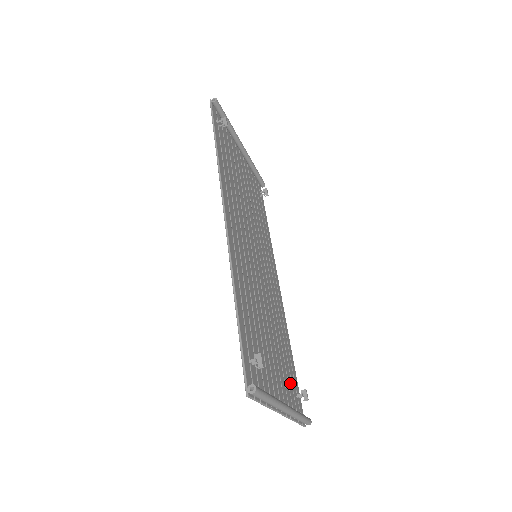
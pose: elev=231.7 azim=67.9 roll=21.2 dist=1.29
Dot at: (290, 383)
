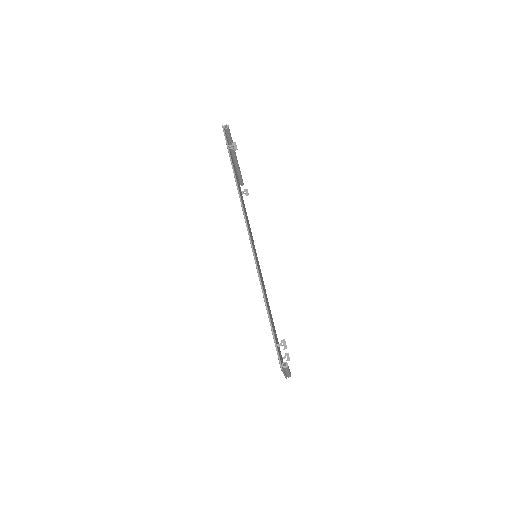
Dot at: occluded
